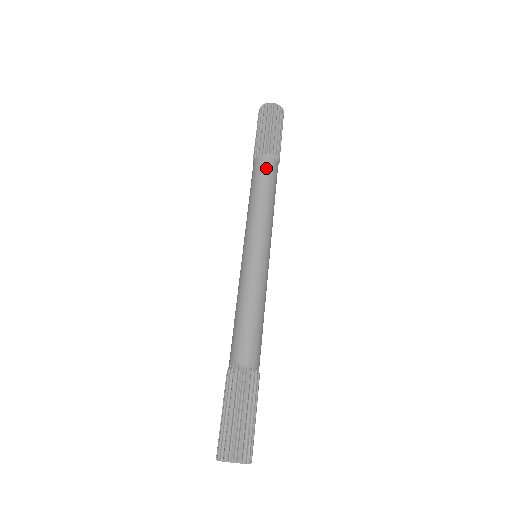
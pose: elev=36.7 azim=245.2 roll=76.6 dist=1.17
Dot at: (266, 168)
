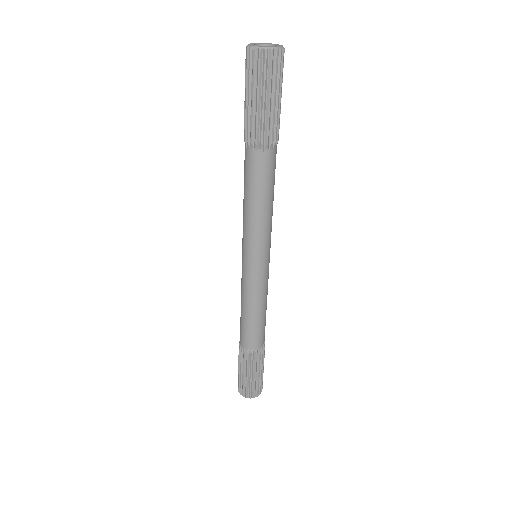
Dot at: (255, 166)
